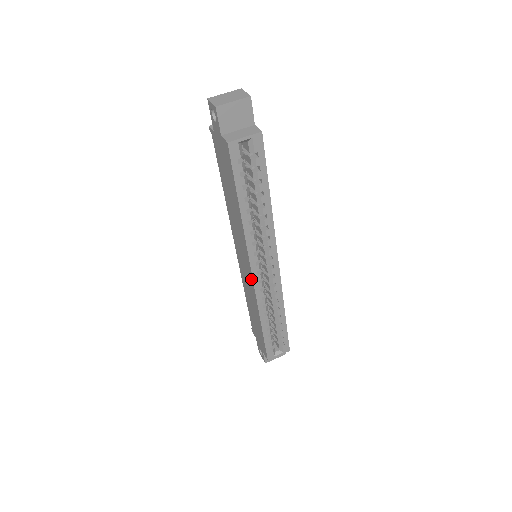
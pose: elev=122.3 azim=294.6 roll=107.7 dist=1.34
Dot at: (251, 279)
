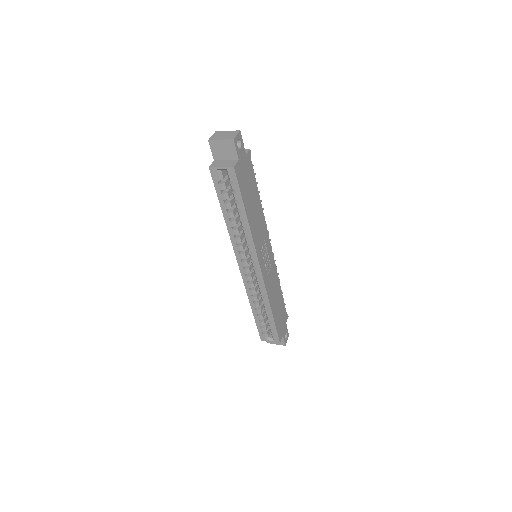
Dot at: occluded
